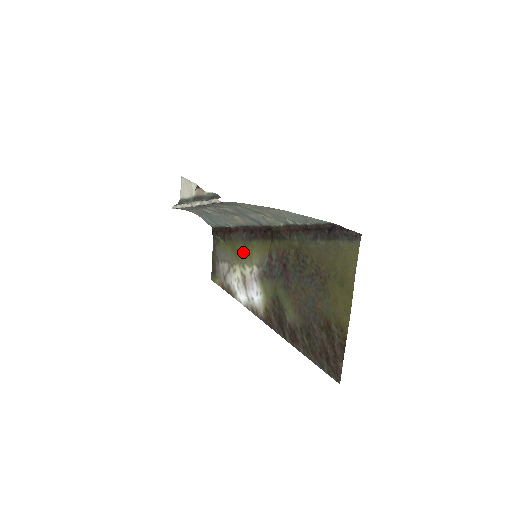
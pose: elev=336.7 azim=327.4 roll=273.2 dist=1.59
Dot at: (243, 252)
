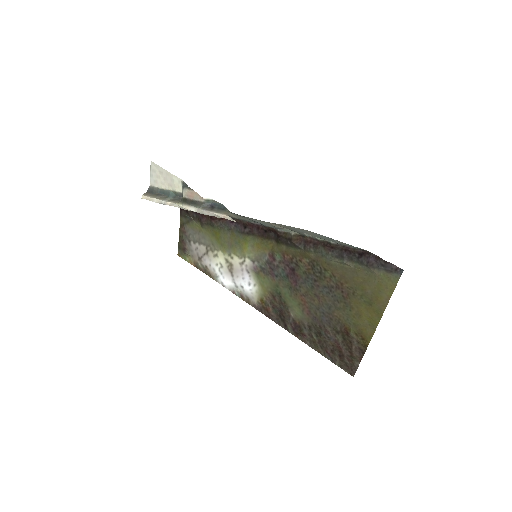
Dot at: (230, 242)
